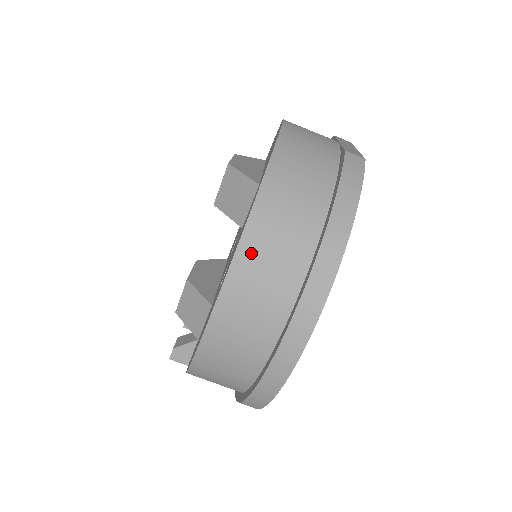
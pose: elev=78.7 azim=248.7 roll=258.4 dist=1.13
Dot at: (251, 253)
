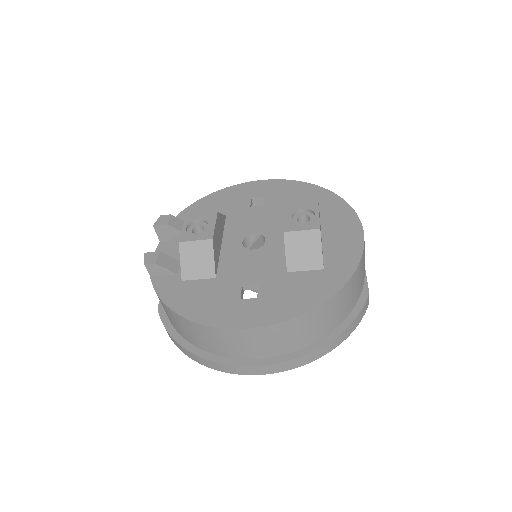
Dot at: (296, 325)
